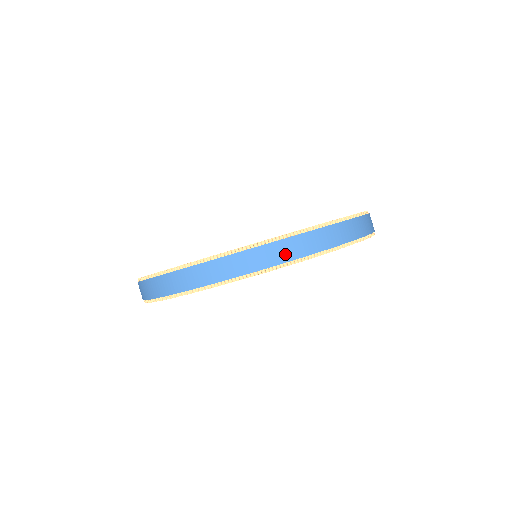
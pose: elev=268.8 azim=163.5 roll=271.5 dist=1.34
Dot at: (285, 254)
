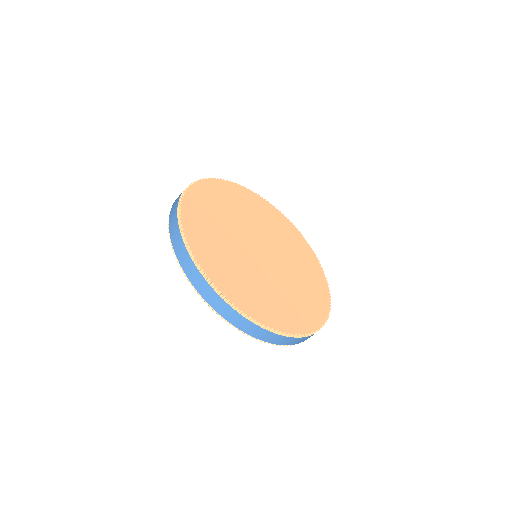
Dot at: occluded
